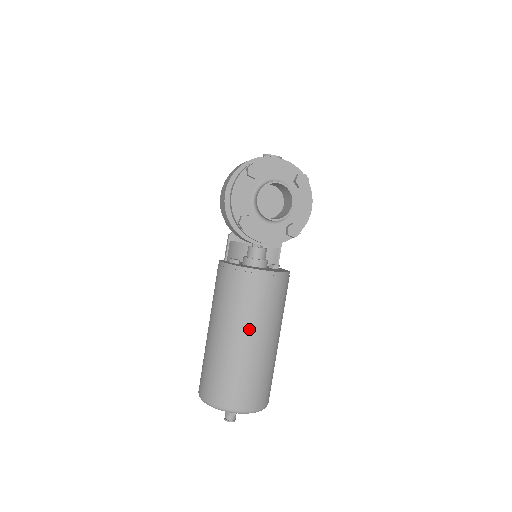
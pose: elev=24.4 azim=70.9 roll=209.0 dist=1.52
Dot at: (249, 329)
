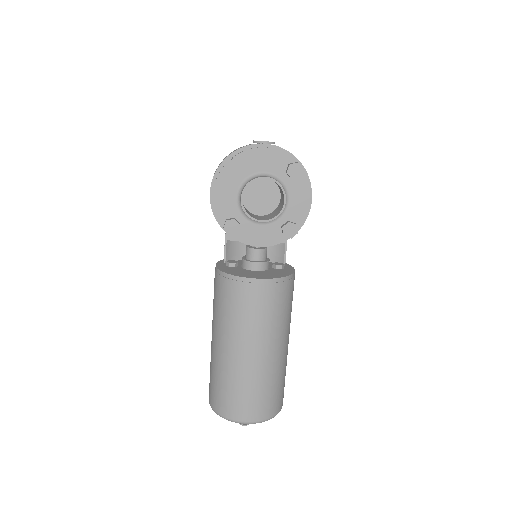
Dot at: (246, 341)
